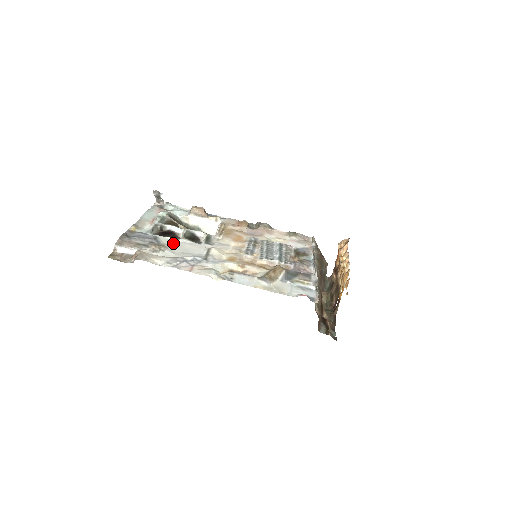
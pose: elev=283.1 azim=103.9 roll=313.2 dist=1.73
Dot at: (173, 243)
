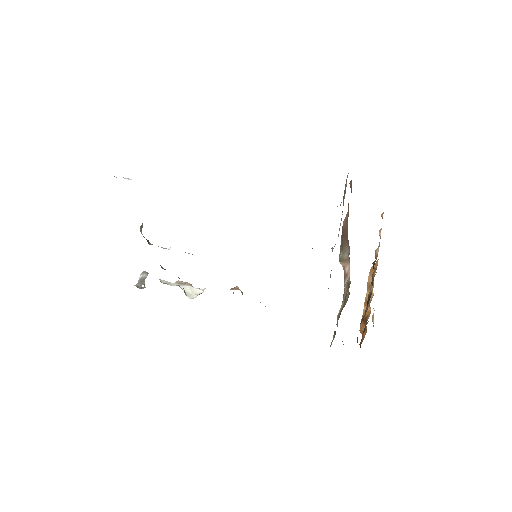
Dot at: occluded
